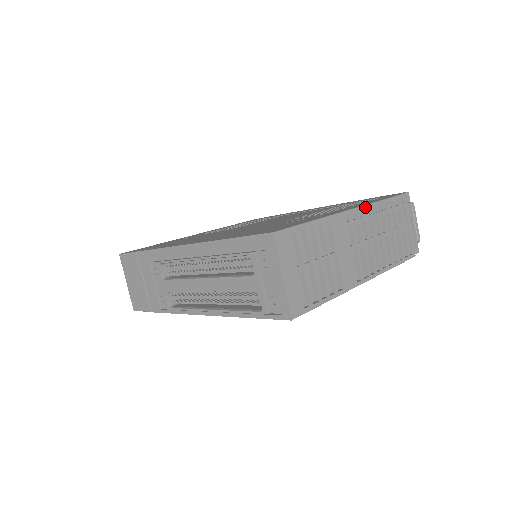
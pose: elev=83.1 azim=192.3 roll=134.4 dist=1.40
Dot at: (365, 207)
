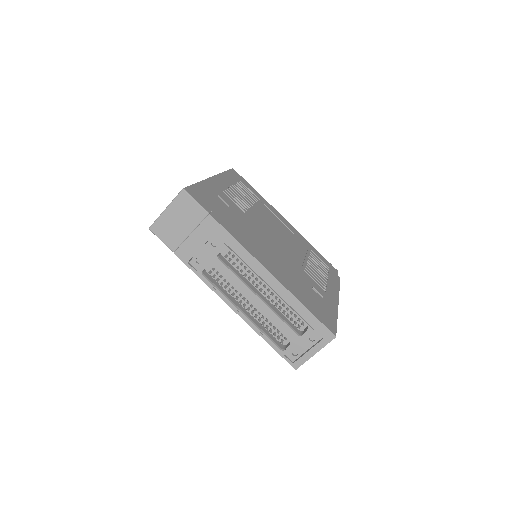
Dot at: (338, 297)
